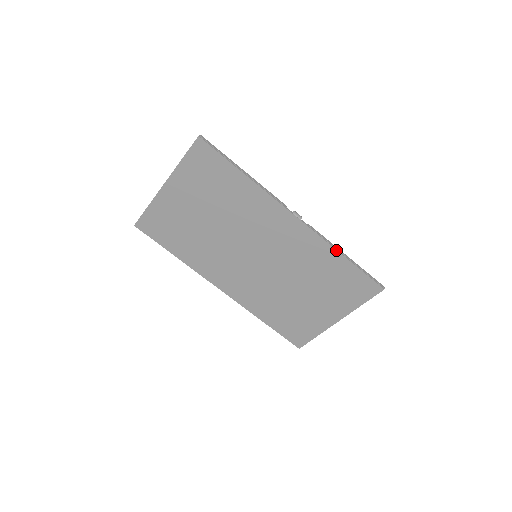
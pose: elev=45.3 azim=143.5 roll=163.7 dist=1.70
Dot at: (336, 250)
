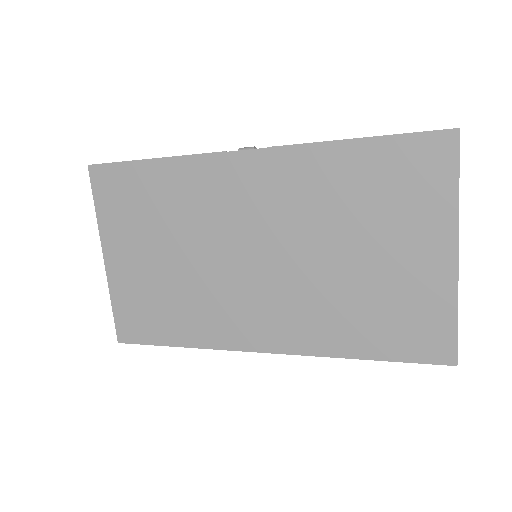
Dot at: (331, 143)
